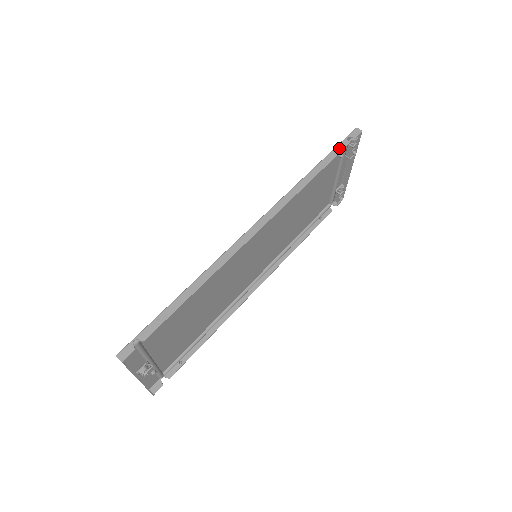
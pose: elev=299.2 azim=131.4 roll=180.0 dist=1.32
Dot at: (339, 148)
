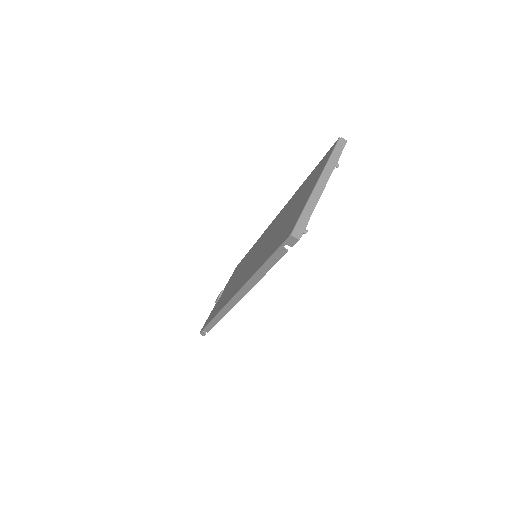
Dot at: (278, 255)
